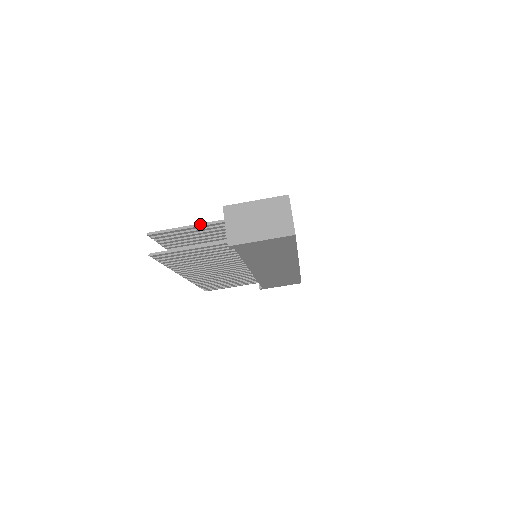
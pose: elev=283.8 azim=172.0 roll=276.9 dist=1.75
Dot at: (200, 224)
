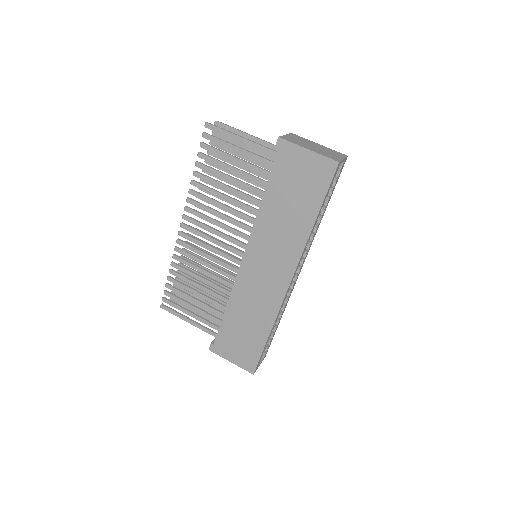
Dot at: (261, 139)
